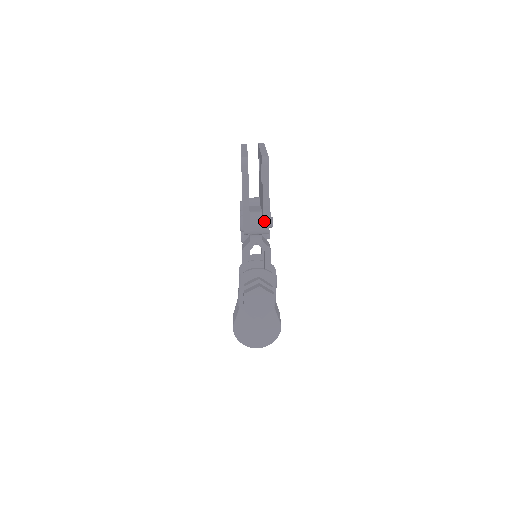
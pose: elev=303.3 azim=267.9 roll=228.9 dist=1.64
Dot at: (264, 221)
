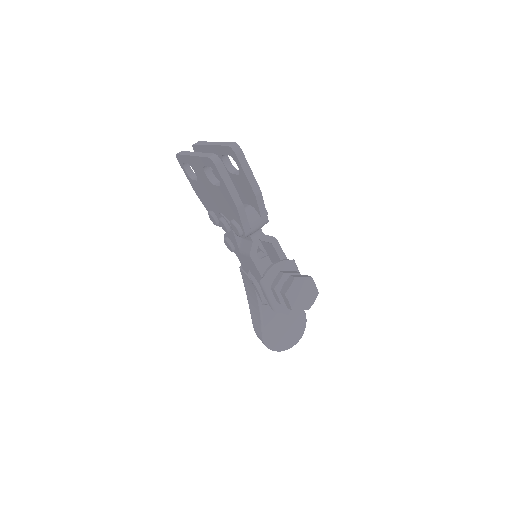
Dot at: (261, 212)
